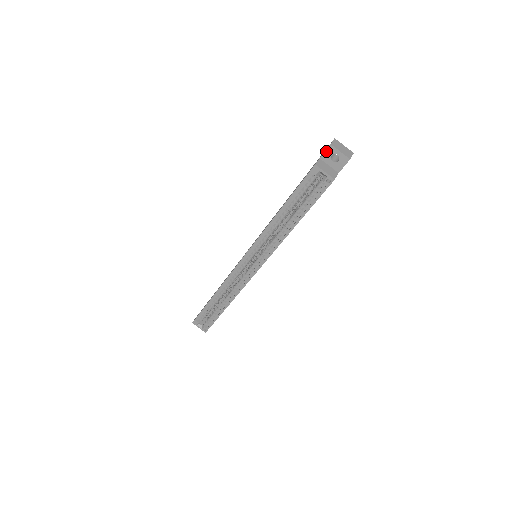
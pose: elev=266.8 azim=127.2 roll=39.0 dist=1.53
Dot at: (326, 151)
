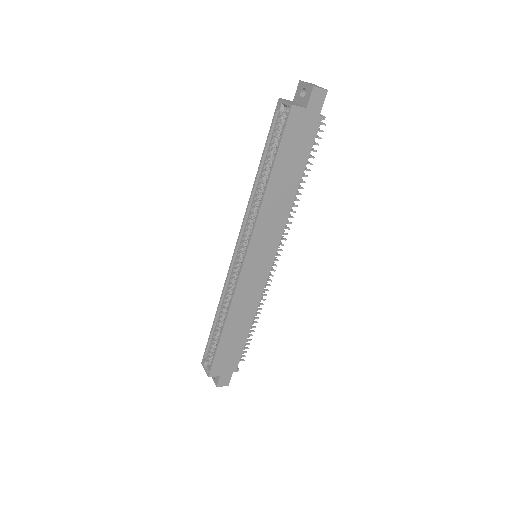
Dot at: (297, 90)
